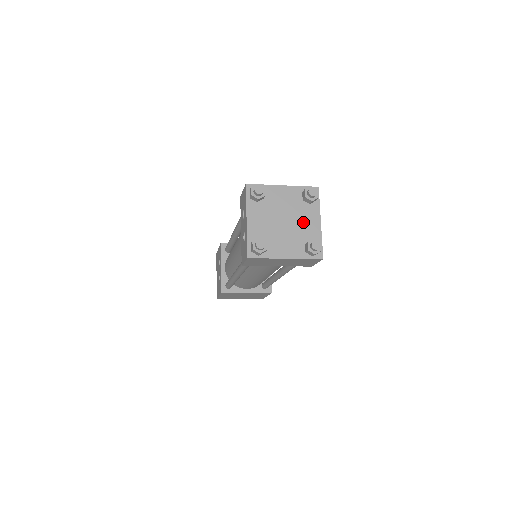
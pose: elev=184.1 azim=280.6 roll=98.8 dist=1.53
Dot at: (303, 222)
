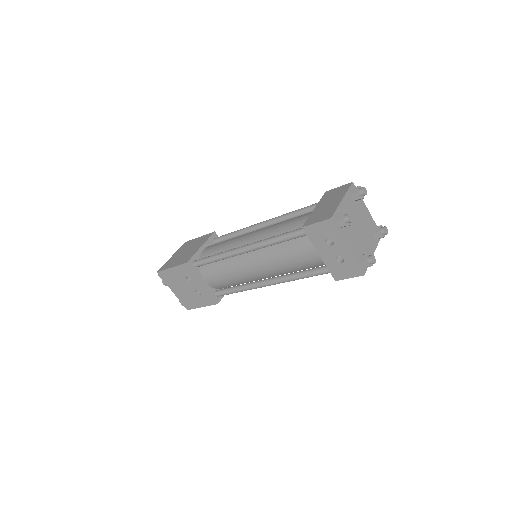
Dot at: (363, 218)
